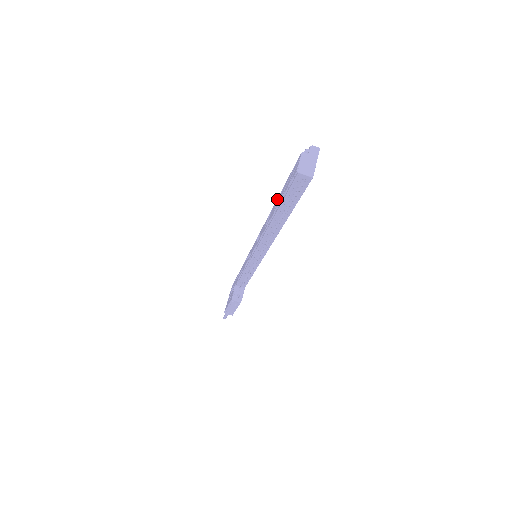
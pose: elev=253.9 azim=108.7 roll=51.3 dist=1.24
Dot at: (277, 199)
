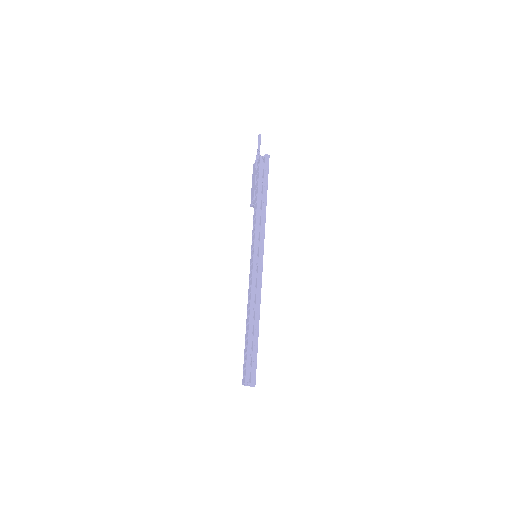
Dot at: (248, 334)
